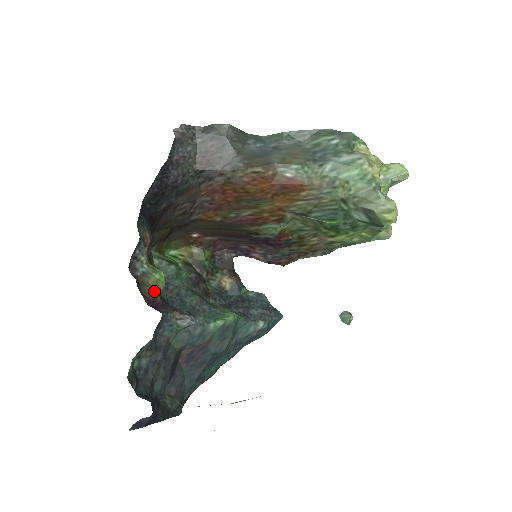
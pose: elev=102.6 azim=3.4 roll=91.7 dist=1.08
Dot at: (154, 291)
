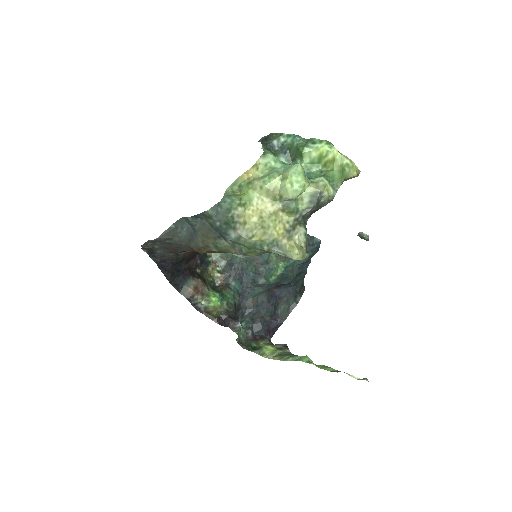
Dot at: (216, 312)
